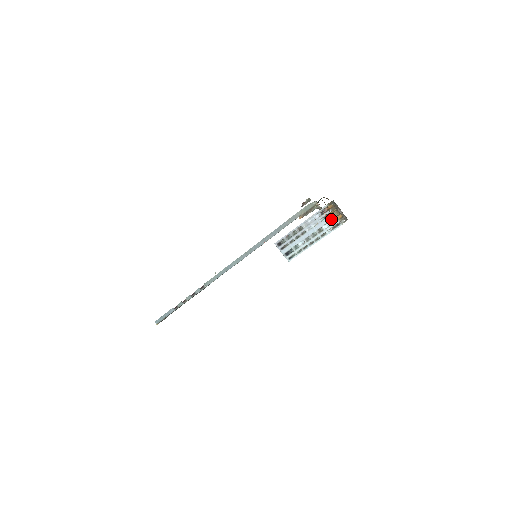
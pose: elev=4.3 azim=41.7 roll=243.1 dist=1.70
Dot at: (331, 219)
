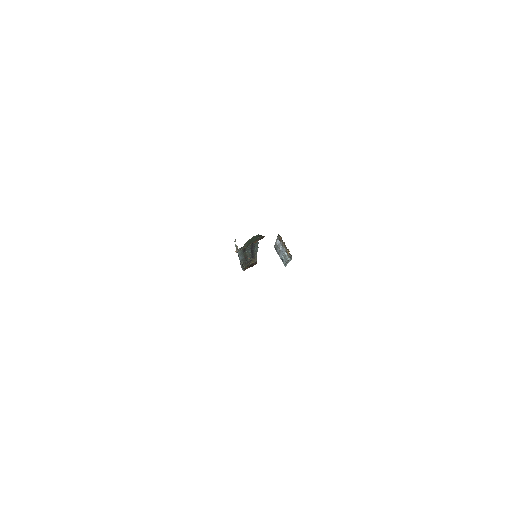
Dot at: (285, 250)
